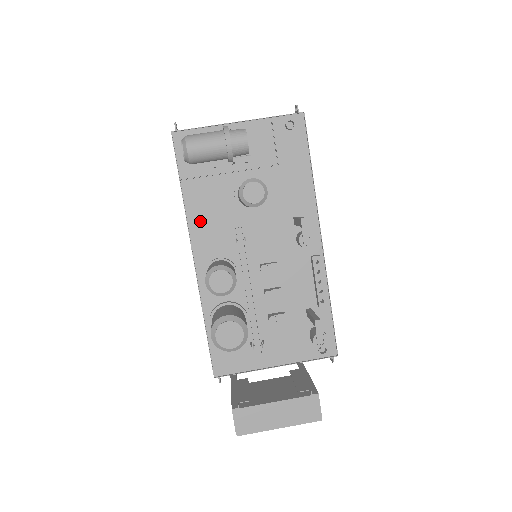
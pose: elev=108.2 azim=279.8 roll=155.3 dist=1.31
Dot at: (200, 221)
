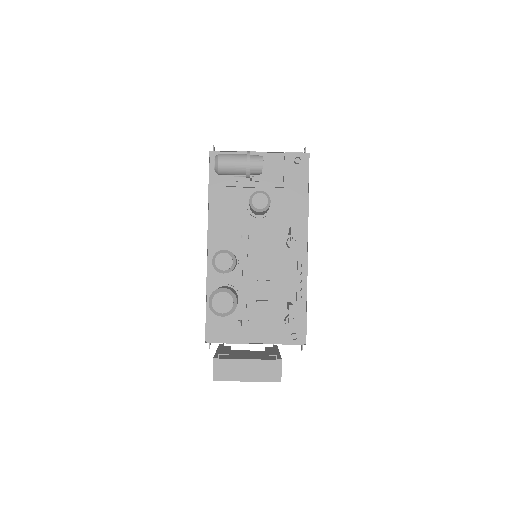
Dot at: (218, 219)
